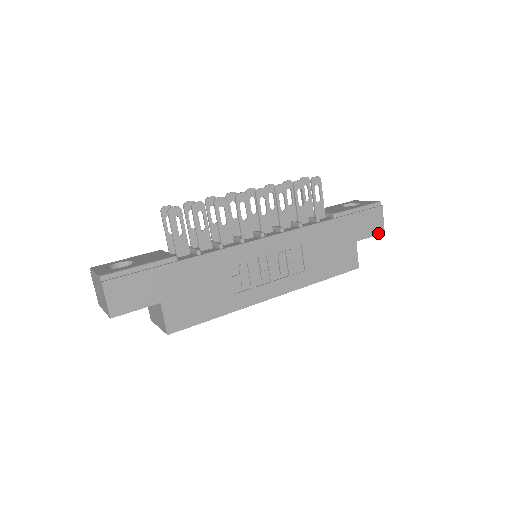
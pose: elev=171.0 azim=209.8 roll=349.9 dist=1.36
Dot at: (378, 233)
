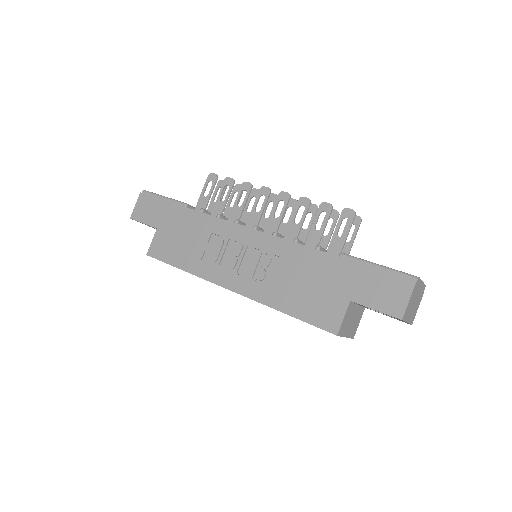
Dot at: (390, 313)
